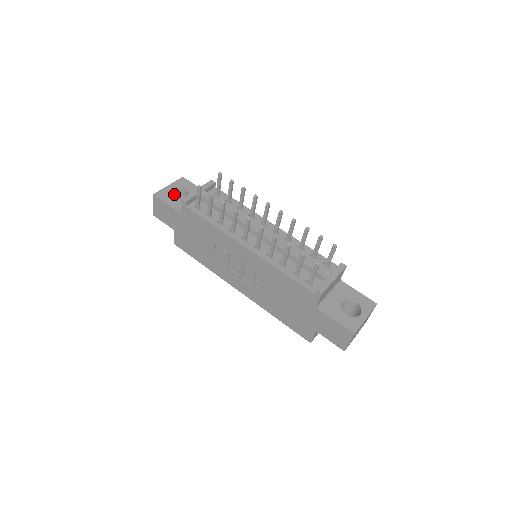
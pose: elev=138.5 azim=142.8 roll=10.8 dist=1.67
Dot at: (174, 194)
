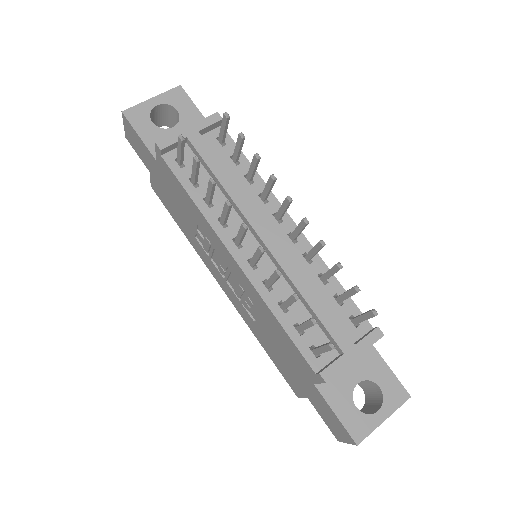
Dot at: (161, 112)
